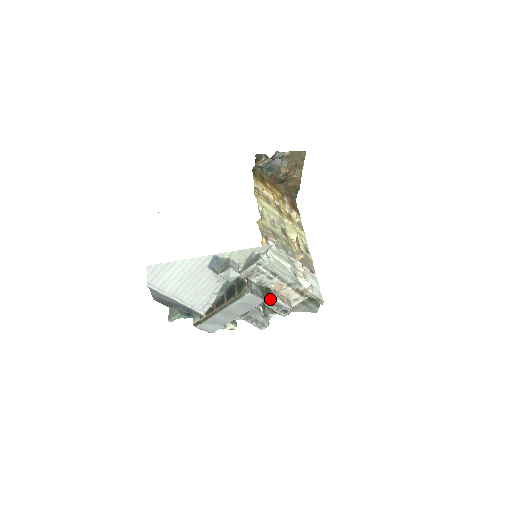
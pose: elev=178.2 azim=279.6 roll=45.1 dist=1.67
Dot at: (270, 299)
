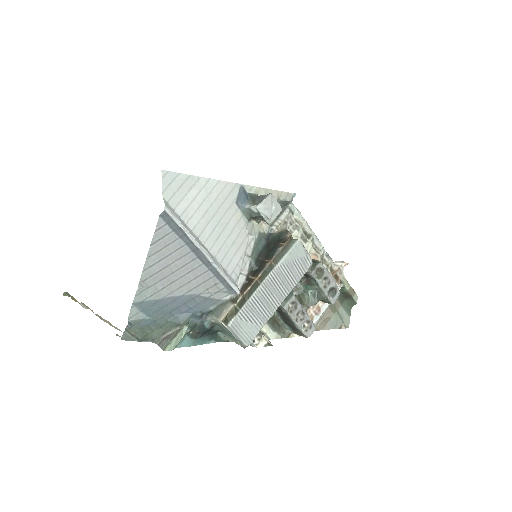
Dot at: (317, 262)
